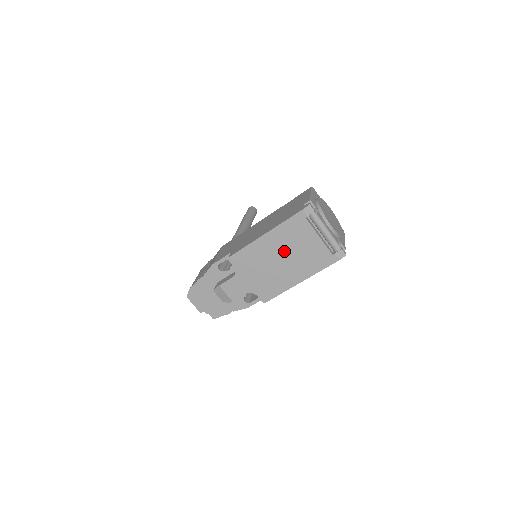
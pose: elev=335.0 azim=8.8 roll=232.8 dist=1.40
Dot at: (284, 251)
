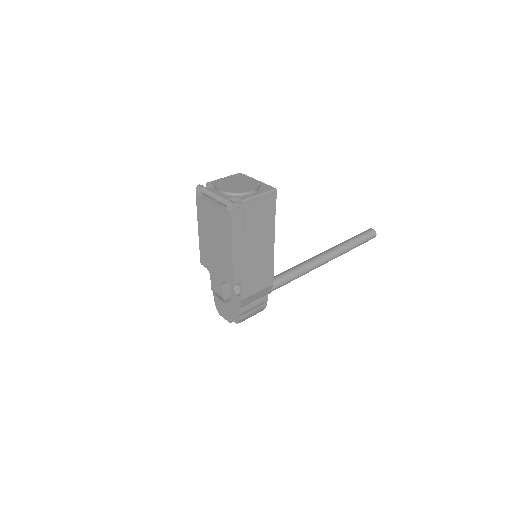
Dot at: (211, 233)
